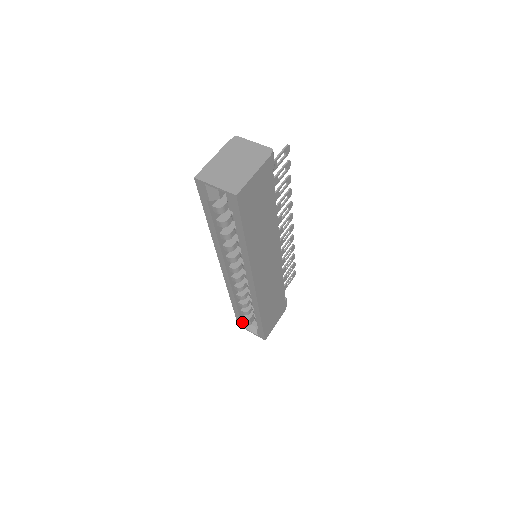
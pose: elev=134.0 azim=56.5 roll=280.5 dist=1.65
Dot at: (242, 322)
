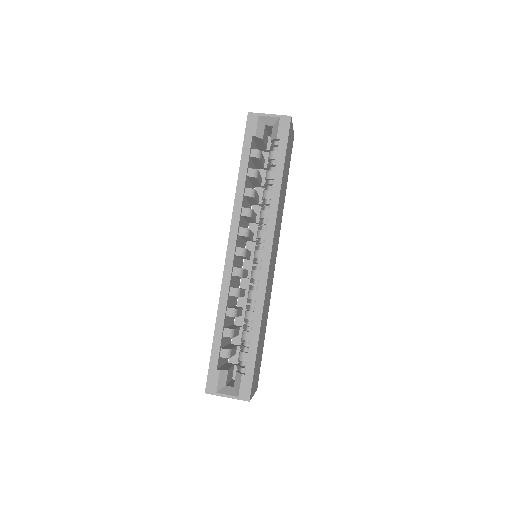
Dot at: (217, 375)
